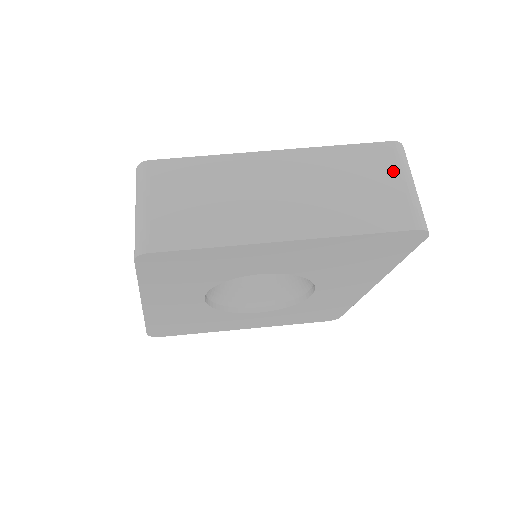
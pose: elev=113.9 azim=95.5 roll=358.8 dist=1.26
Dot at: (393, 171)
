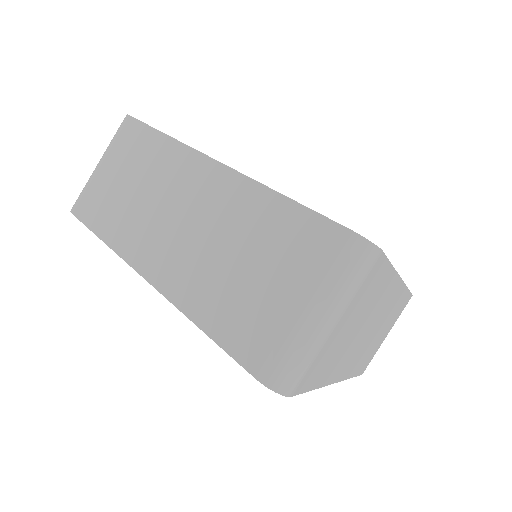
Dot at: (306, 277)
